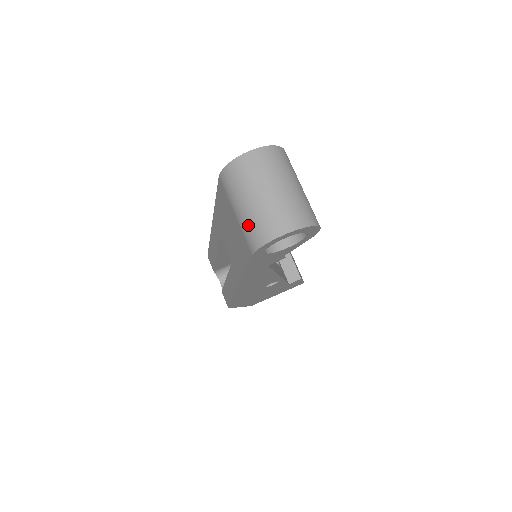
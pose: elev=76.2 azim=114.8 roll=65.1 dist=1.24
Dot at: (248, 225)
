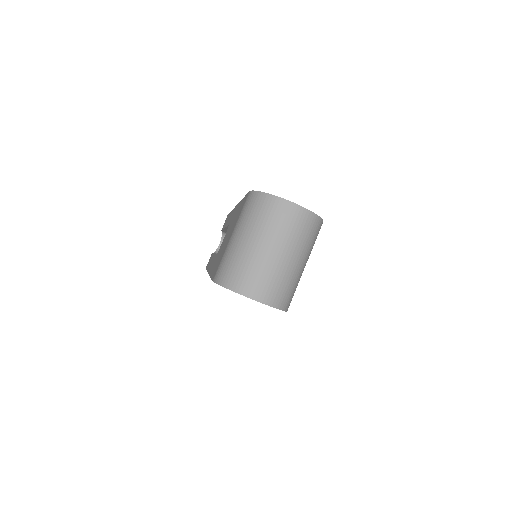
Dot at: (228, 257)
